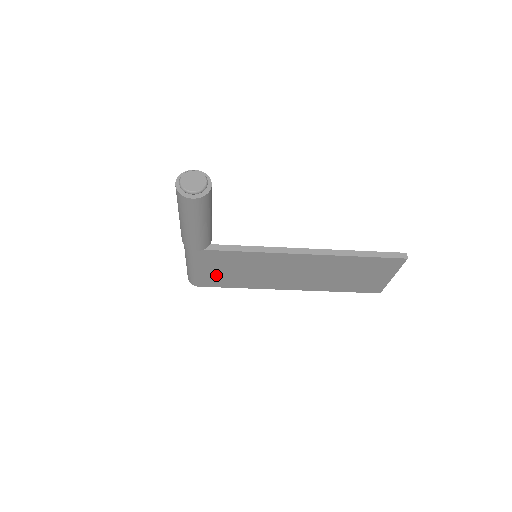
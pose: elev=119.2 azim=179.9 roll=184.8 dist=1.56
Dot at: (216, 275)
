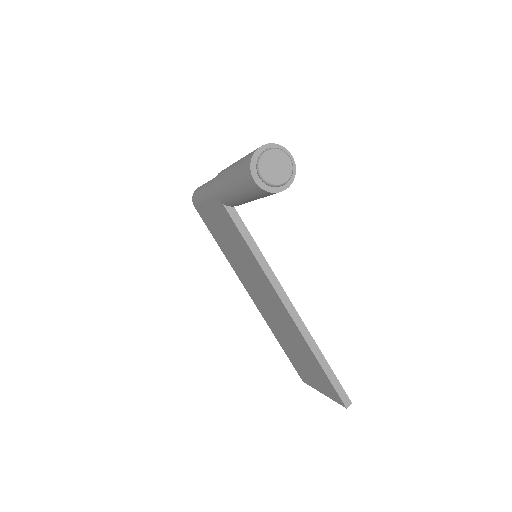
Dot at: (214, 222)
